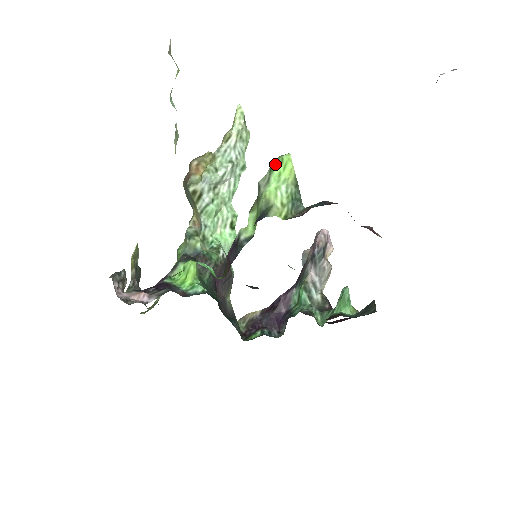
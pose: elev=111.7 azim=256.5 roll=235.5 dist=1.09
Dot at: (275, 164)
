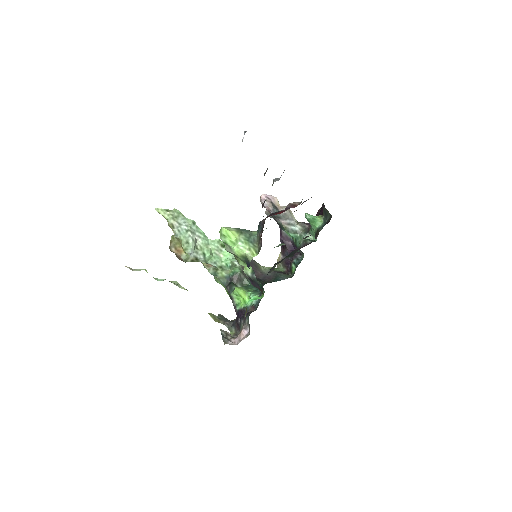
Dot at: (223, 240)
